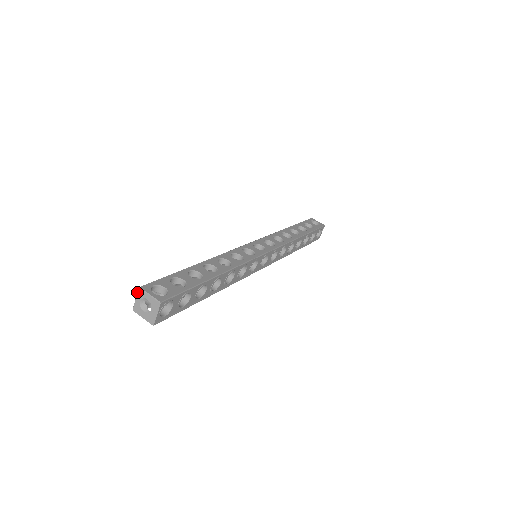
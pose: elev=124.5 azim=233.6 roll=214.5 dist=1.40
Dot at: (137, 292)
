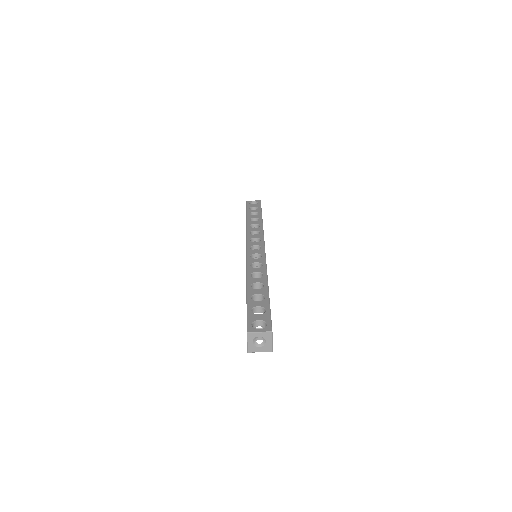
Dot at: (247, 337)
